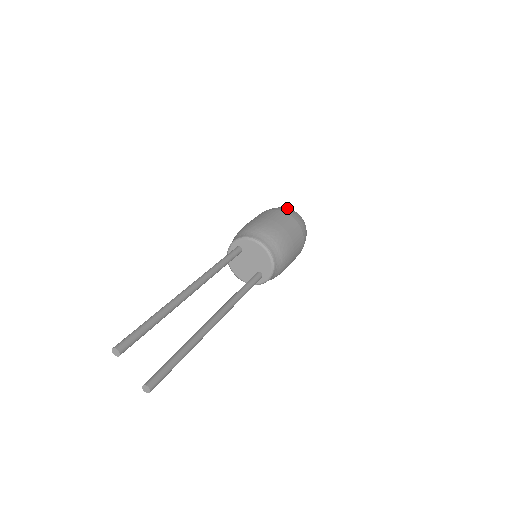
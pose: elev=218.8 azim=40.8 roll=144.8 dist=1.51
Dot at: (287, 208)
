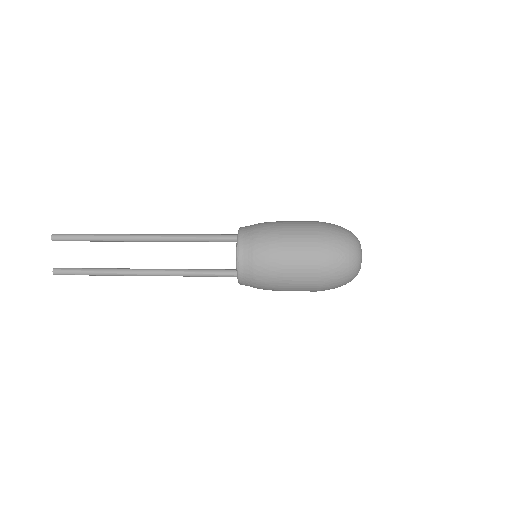
Dot at: (339, 238)
